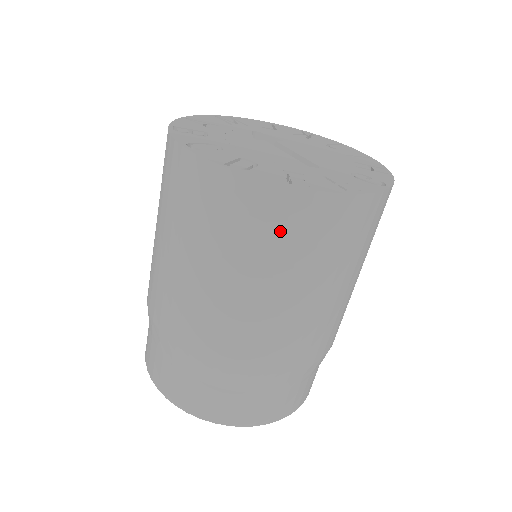
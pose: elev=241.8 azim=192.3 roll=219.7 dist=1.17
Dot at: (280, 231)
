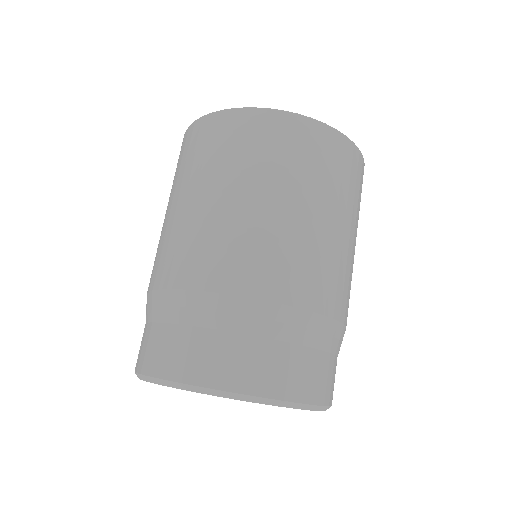
Dot at: (304, 151)
